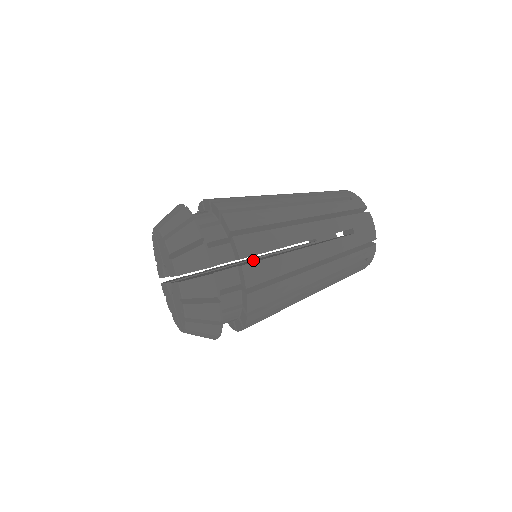
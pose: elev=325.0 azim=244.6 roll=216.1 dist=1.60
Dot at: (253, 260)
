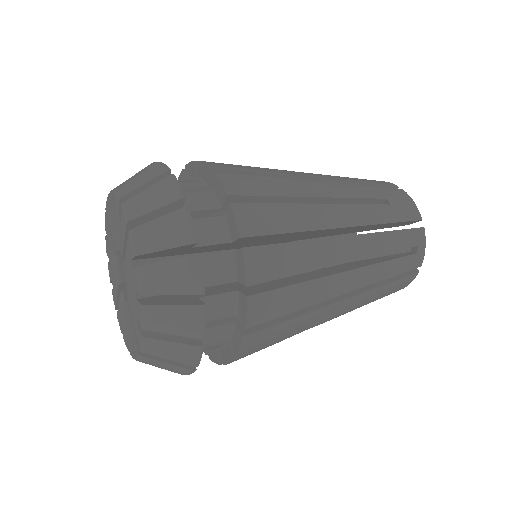
Dot at: occluded
